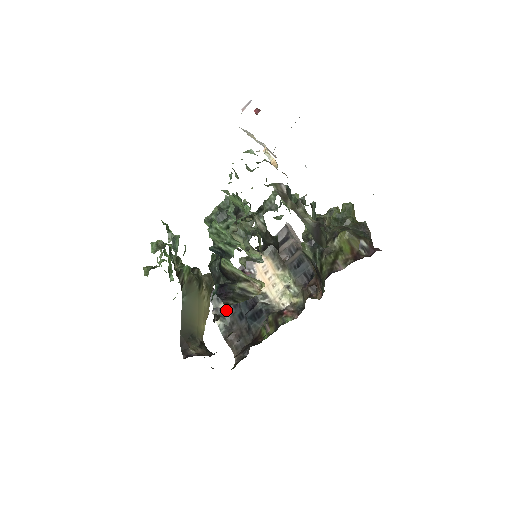
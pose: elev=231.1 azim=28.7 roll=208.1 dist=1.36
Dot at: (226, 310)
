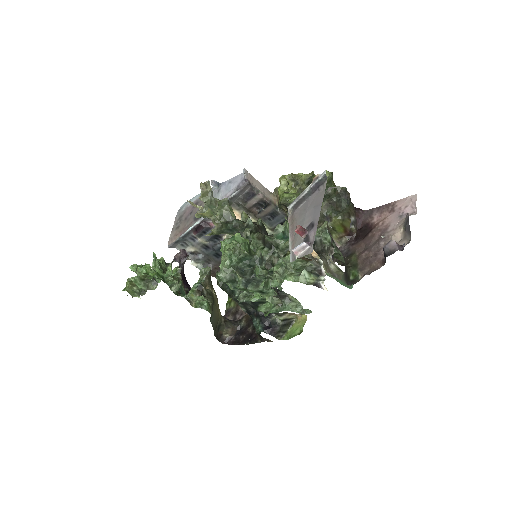
Dot at: (197, 252)
